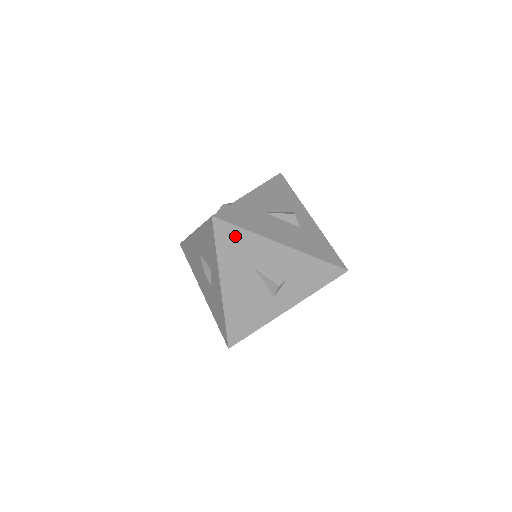
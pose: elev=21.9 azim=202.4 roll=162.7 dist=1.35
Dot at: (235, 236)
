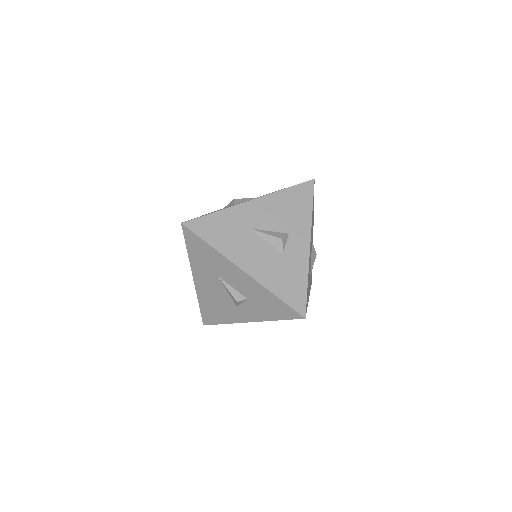
Dot at: (201, 246)
